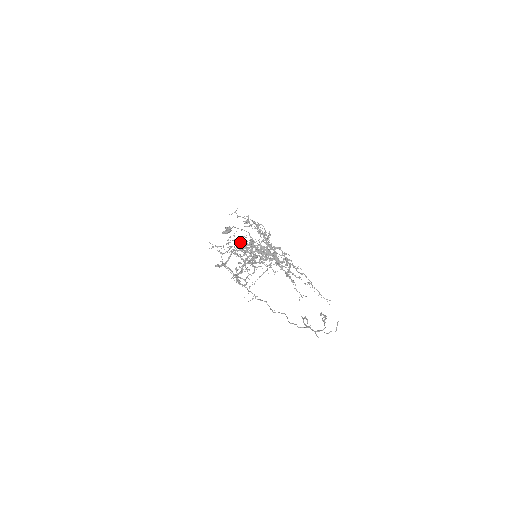
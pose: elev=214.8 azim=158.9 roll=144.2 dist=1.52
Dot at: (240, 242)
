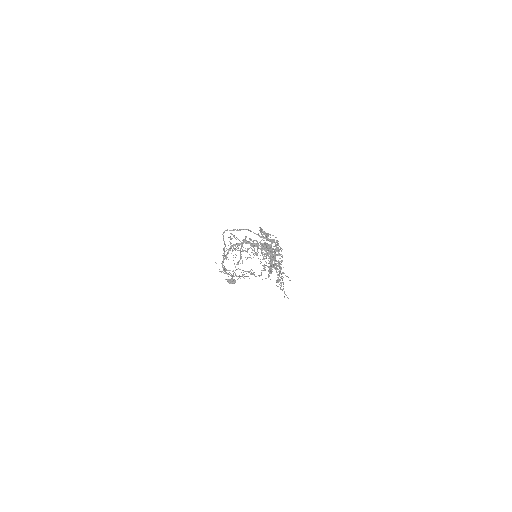
Dot at: occluded
